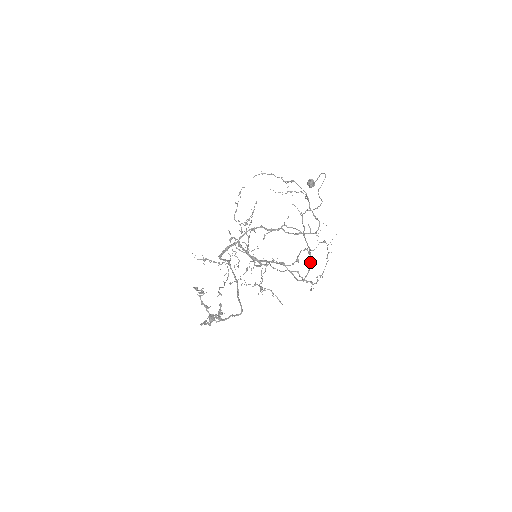
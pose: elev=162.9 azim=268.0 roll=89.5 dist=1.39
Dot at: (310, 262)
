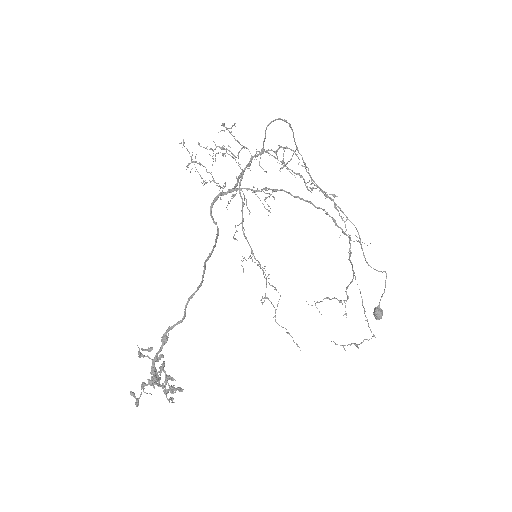
Dot at: (285, 120)
